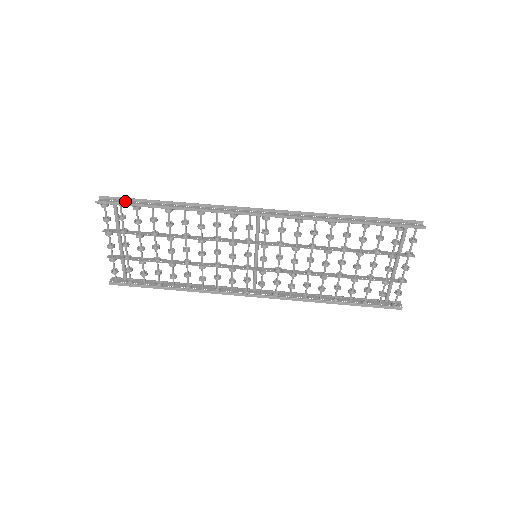
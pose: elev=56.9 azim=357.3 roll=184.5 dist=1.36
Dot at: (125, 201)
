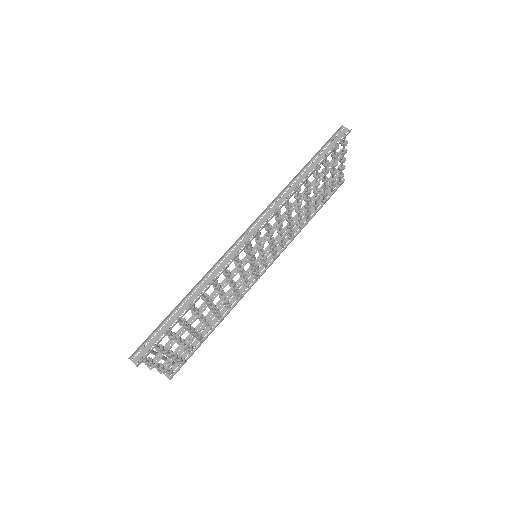
Dot at: occluded
